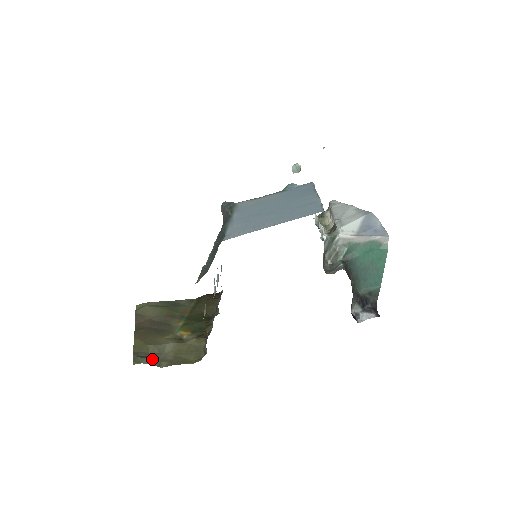
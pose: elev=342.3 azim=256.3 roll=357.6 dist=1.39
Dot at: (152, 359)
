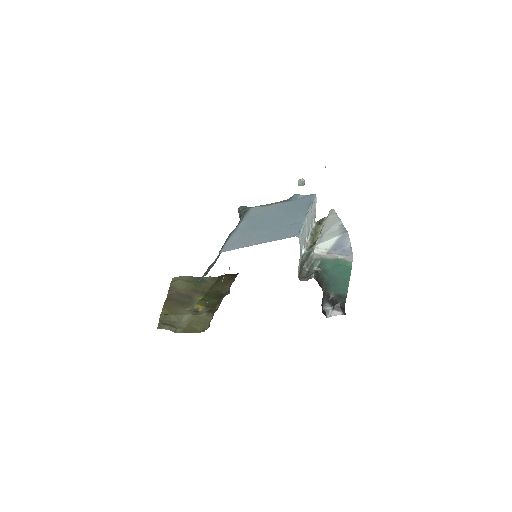
Dot at: (171, 326)
